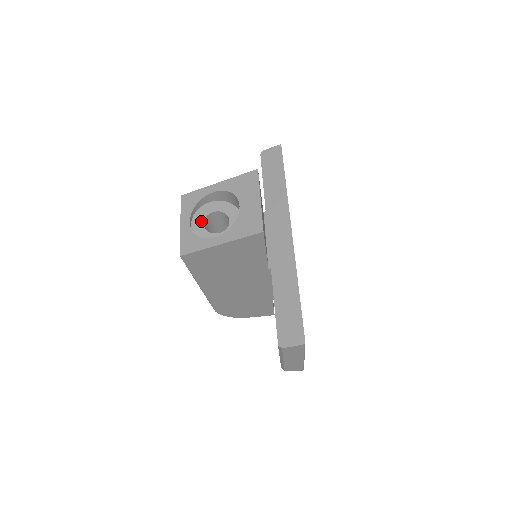
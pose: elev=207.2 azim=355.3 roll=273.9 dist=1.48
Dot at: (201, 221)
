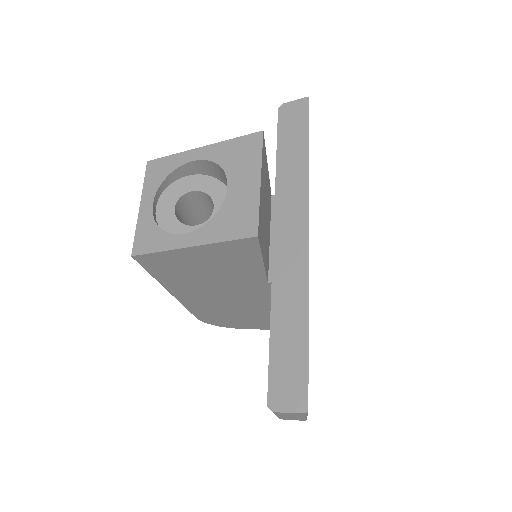
Dot at: (171, 204)
